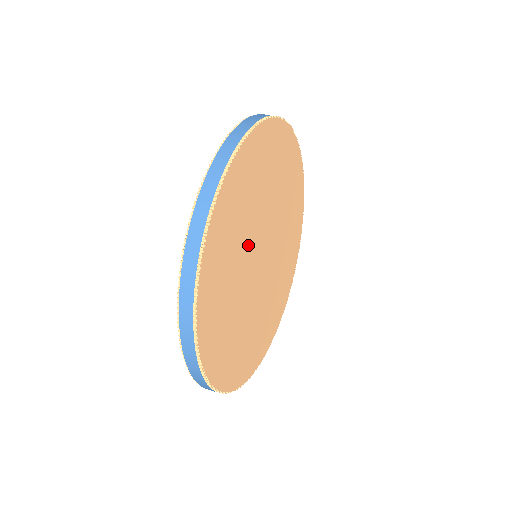
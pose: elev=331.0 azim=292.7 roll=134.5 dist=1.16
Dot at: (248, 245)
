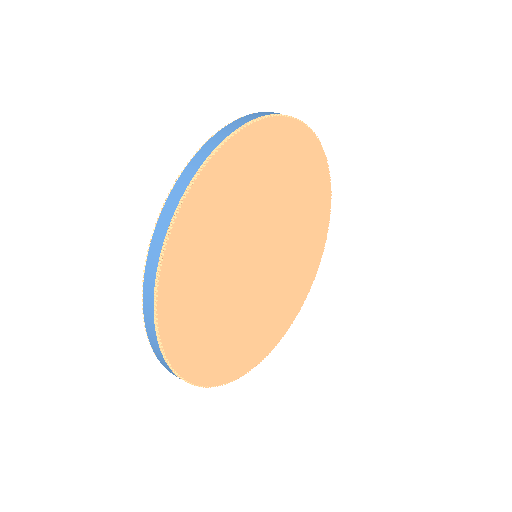
Dot at: (231, 289)
